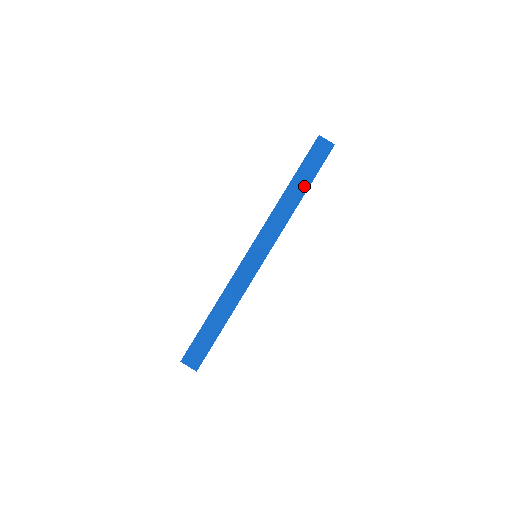
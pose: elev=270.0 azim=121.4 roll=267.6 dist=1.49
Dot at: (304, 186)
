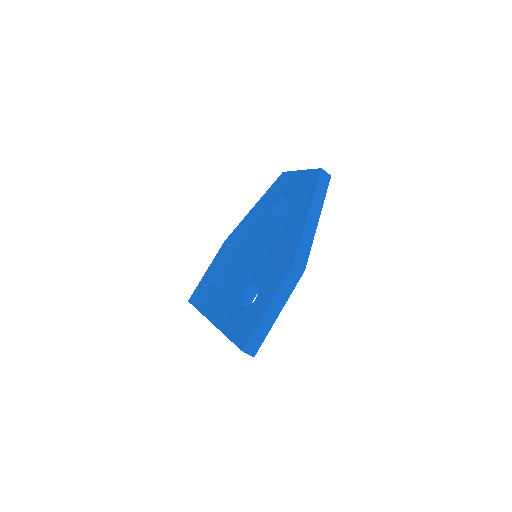
Dot at: occluded
